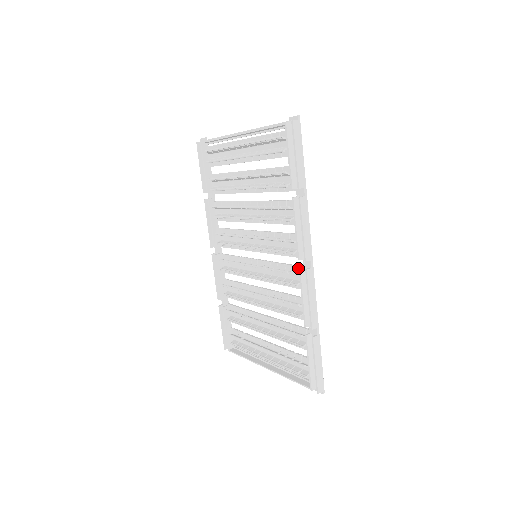
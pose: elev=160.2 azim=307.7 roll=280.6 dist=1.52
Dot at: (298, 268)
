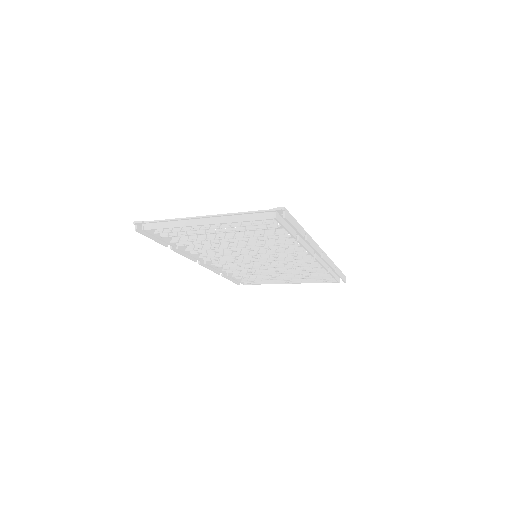
Dot at: (308, 254)
